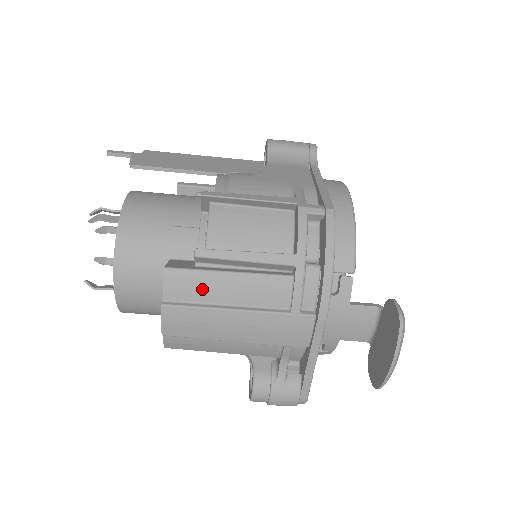
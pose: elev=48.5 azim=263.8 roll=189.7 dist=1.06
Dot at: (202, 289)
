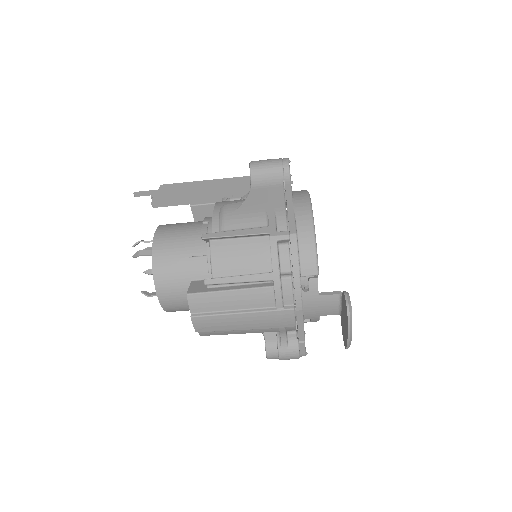
Dot at: (214, 303)
